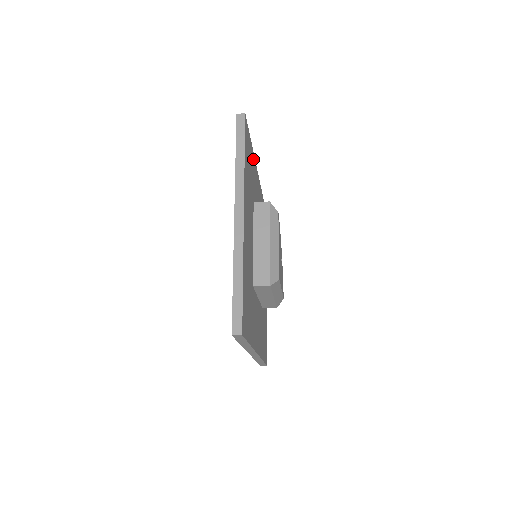
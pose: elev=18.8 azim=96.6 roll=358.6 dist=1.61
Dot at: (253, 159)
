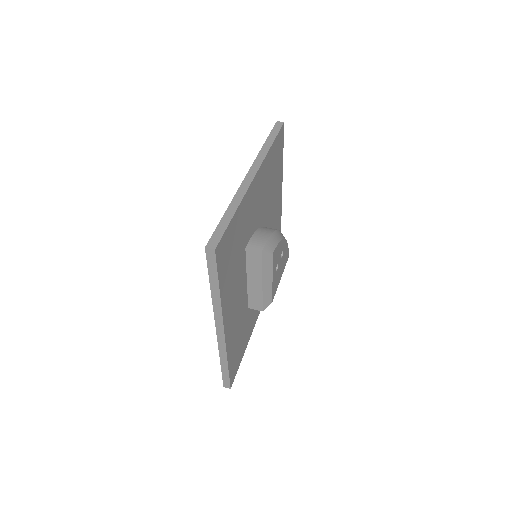
Dot at: (242, 208)
